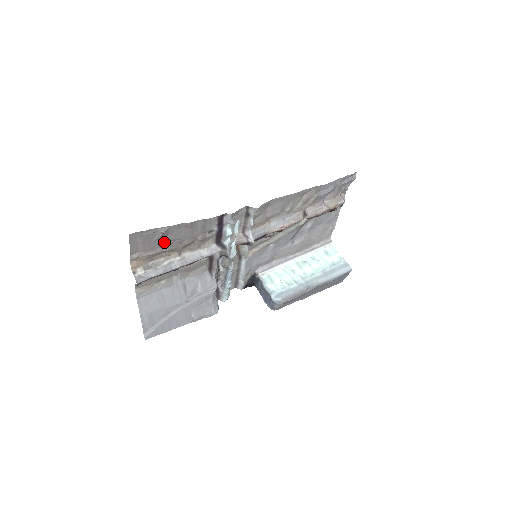
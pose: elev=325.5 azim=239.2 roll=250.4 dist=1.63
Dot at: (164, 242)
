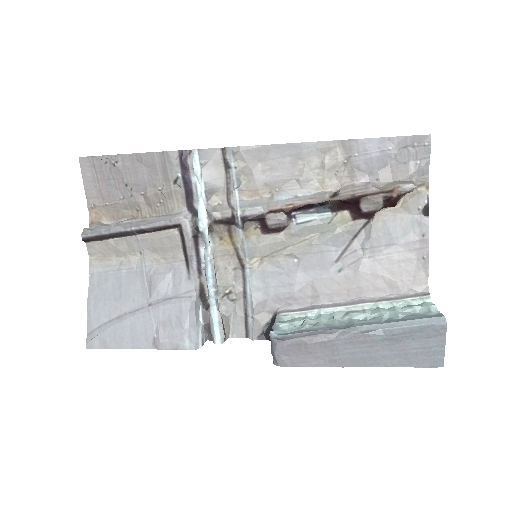
Dot at: (121, 186)
